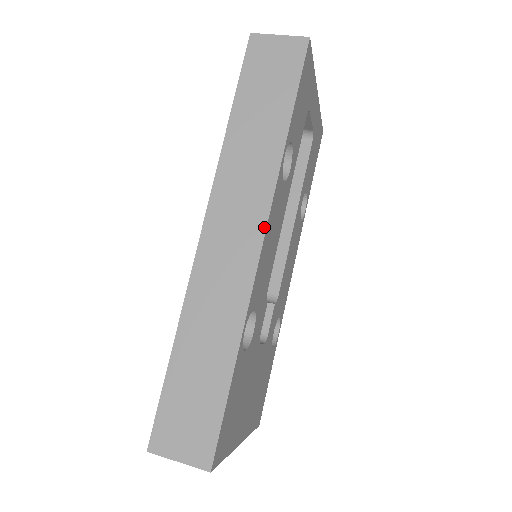
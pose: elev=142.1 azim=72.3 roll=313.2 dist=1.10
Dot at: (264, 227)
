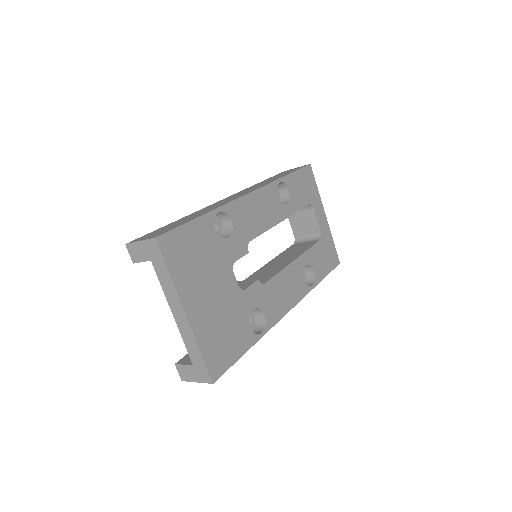
Dot at: (253, 190)
